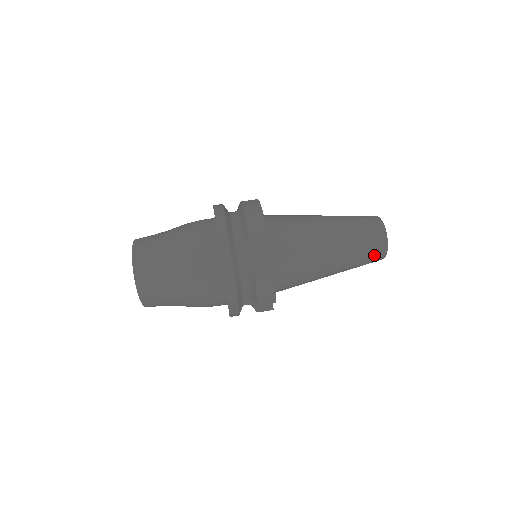
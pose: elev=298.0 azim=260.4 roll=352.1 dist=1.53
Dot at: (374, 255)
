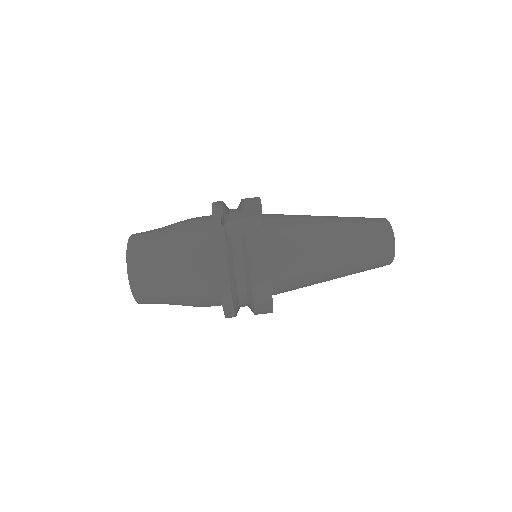
Dot at: occluded
